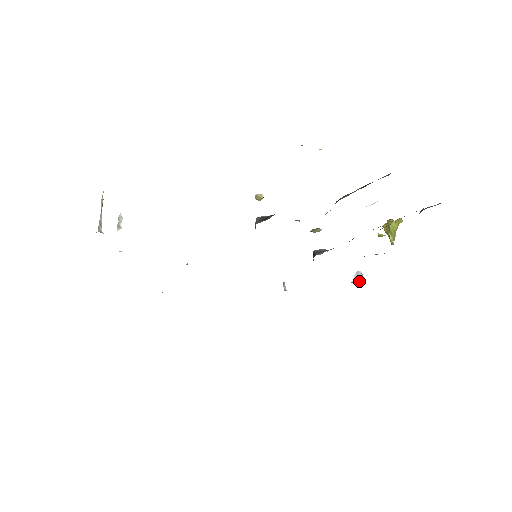
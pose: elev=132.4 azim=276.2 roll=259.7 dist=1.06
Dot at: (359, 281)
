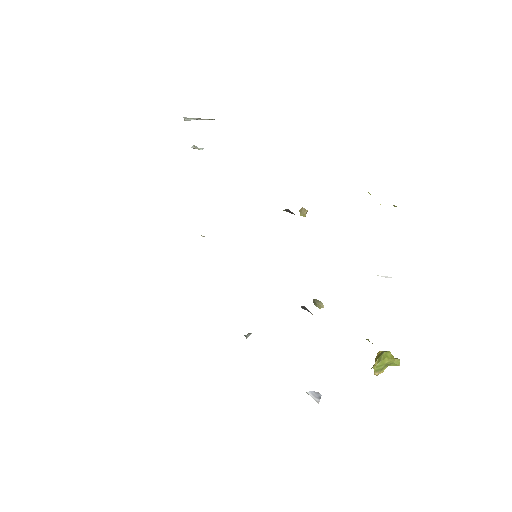
Dot at: (312, 395)
